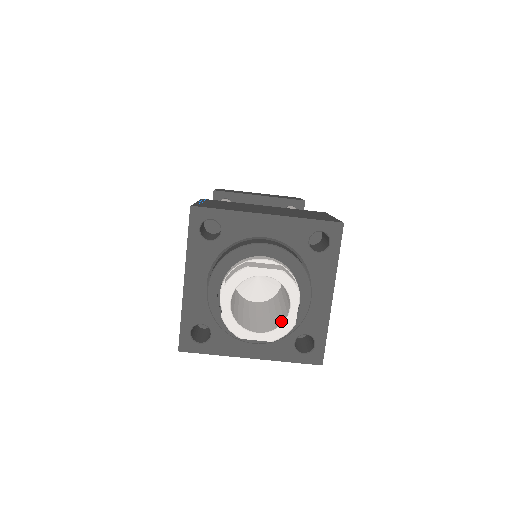
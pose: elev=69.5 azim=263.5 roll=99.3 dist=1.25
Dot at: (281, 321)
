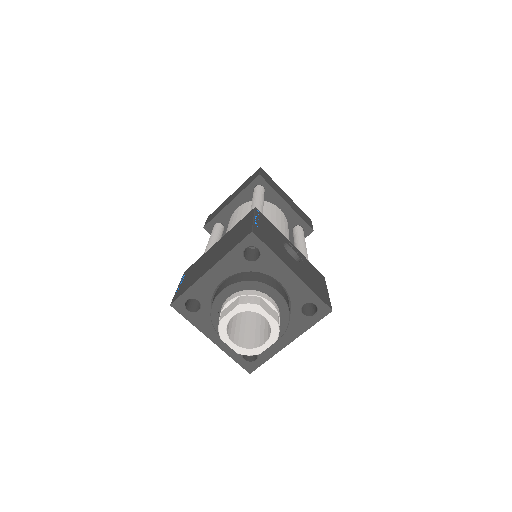
Dot at: (270, 326)
